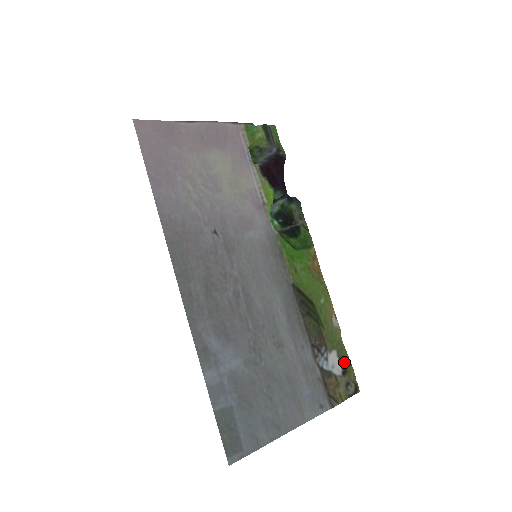
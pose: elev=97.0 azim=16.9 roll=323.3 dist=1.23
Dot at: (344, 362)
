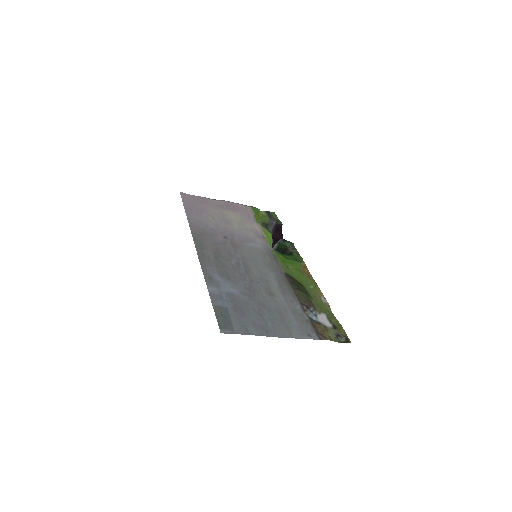
Dot at: (334, 323)
